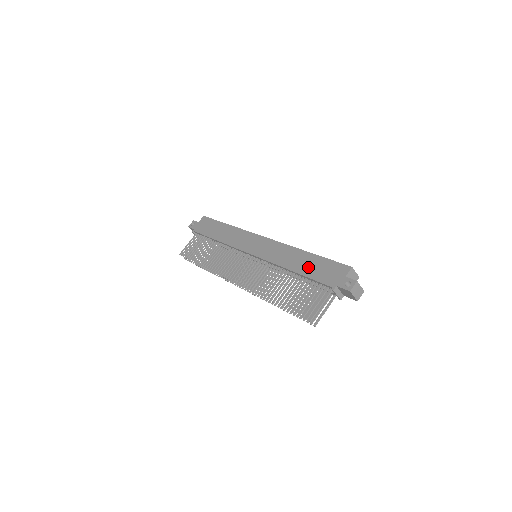
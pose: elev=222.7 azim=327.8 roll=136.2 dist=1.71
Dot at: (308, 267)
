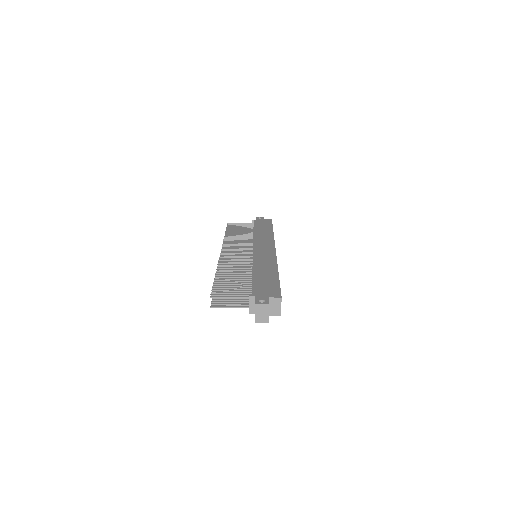
Dot at: (263, 277)
